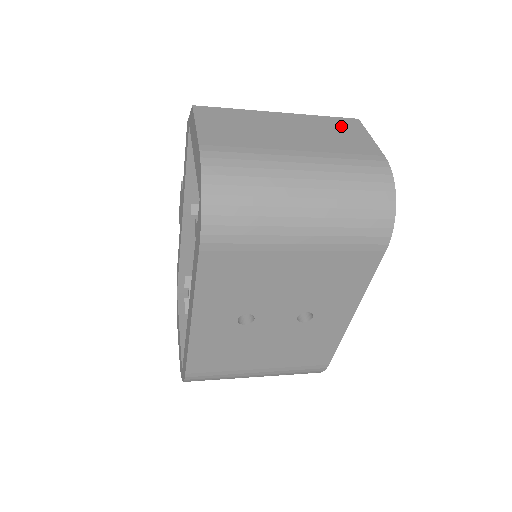
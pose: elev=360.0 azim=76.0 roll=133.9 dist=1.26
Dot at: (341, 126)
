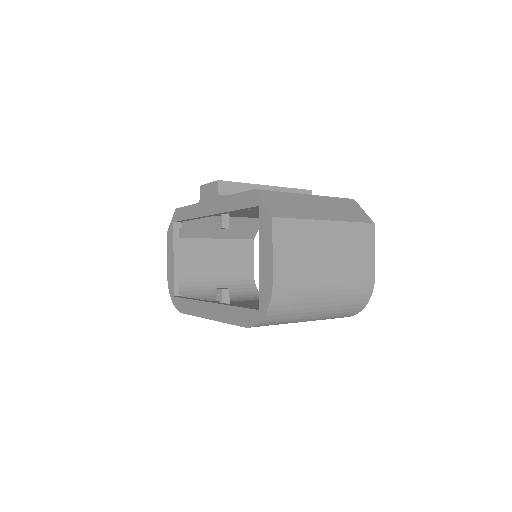
Dot at: (361, 237)
